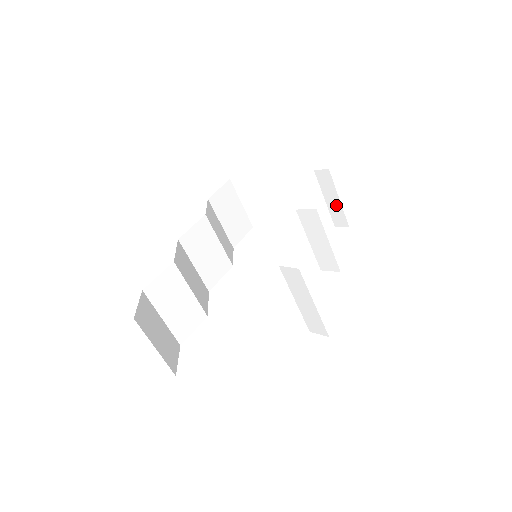
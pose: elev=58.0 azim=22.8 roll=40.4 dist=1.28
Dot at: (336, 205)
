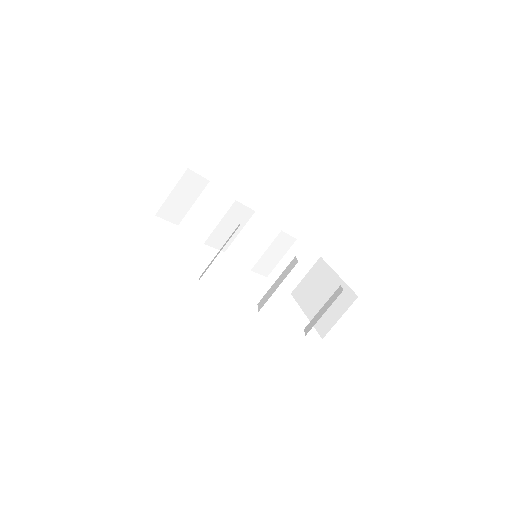
Dot at: (320, 316)
